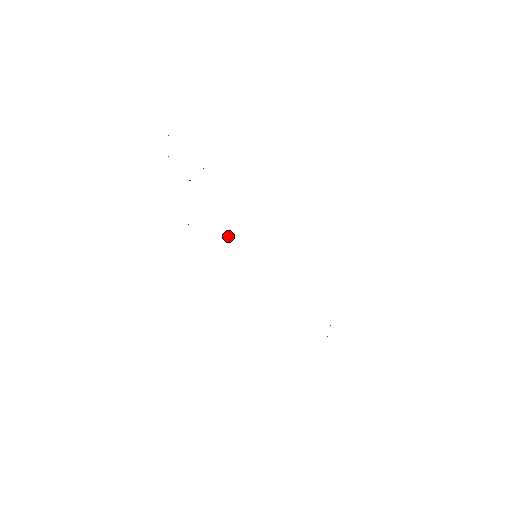
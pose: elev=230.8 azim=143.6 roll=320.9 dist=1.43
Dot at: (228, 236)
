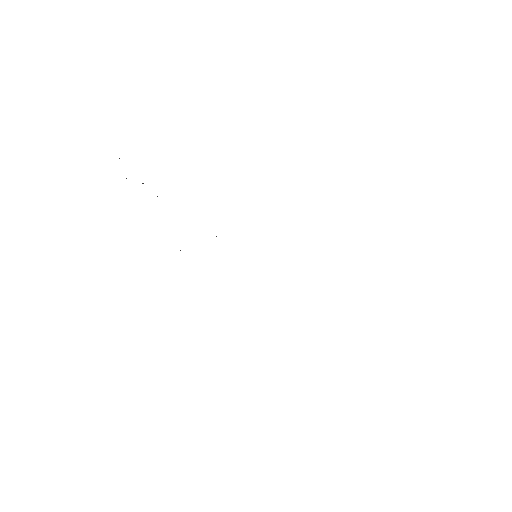
Dot at: occluded
